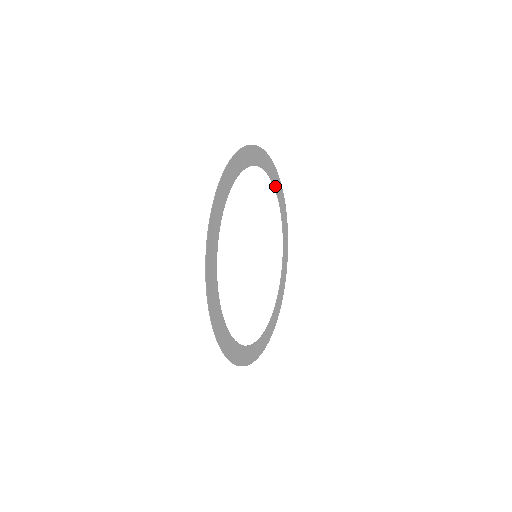
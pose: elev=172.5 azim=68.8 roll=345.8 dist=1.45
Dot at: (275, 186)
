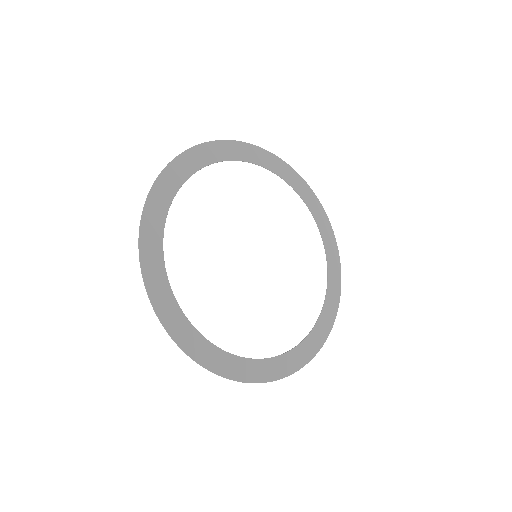
Dot at: (306, 200)
